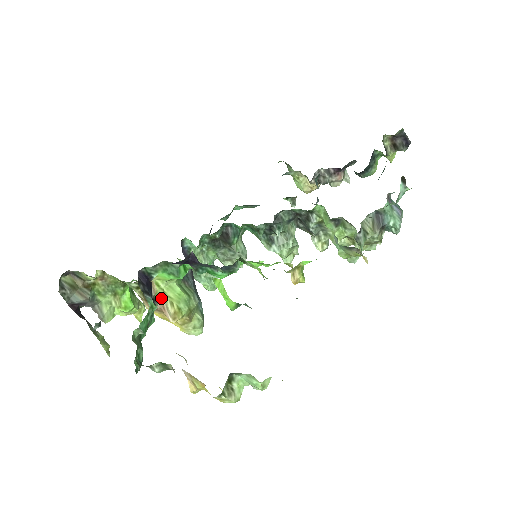
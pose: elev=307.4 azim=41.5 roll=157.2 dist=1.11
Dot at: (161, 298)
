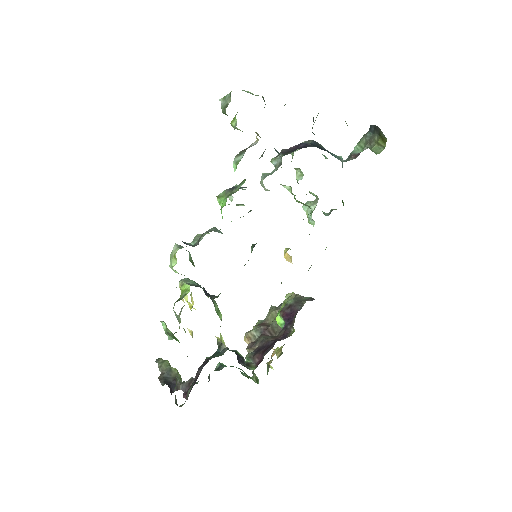
Dot at: occluded
